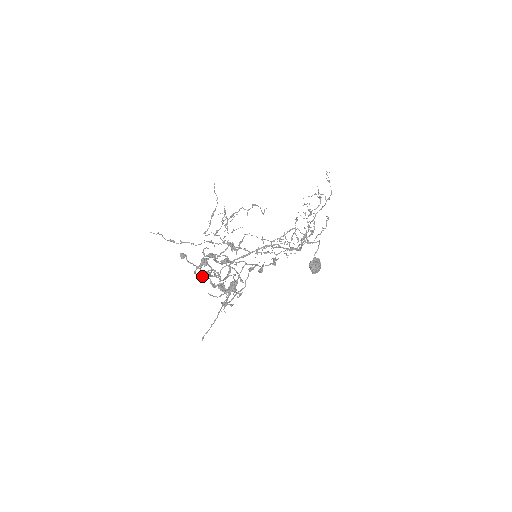
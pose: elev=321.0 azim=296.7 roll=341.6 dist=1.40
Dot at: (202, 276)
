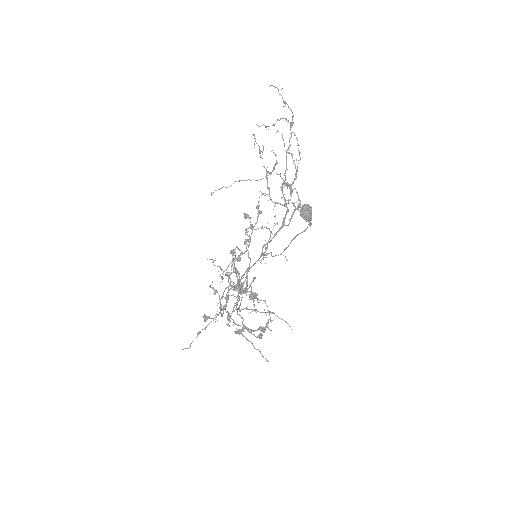
Dot at: occluded
